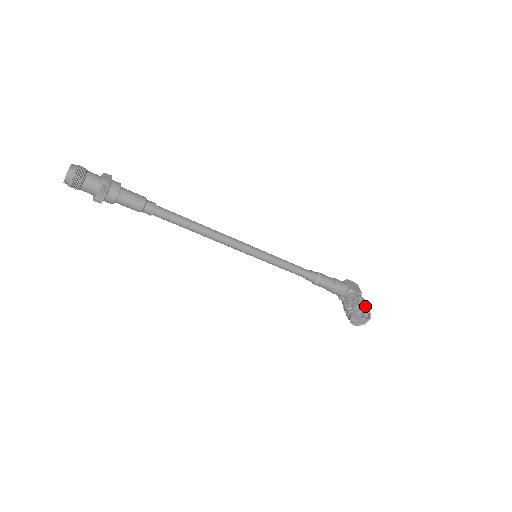
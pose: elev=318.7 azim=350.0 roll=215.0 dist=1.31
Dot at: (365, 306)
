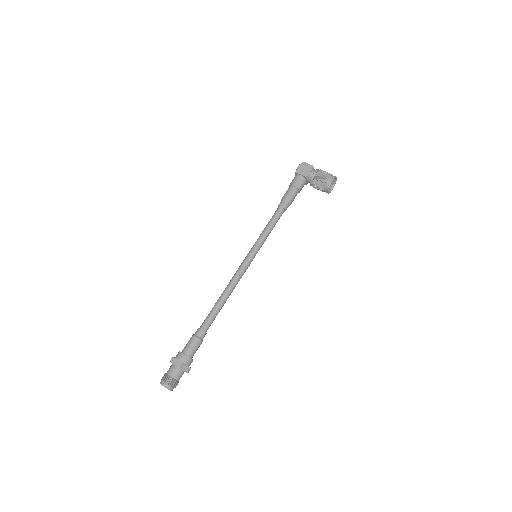
Dot at: (327, 179)
